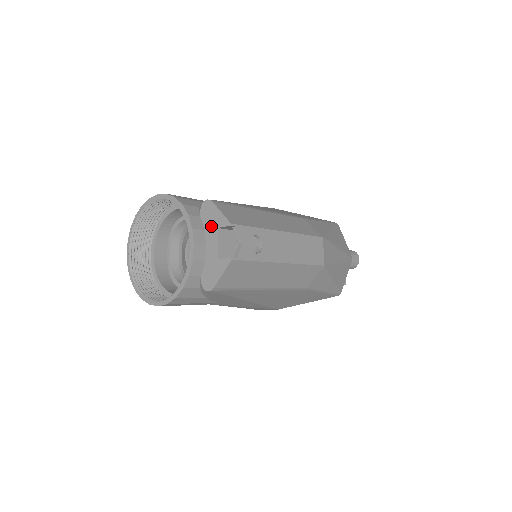
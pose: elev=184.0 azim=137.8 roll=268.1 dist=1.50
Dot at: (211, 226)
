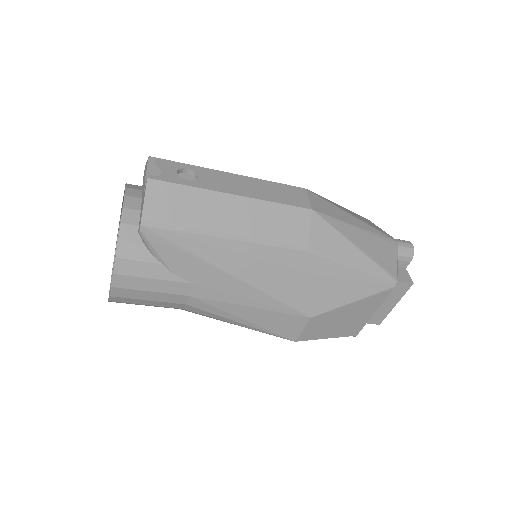
Dot at: (144, 180)
